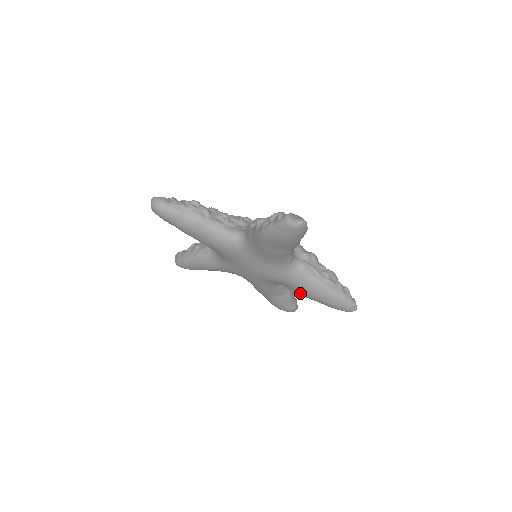
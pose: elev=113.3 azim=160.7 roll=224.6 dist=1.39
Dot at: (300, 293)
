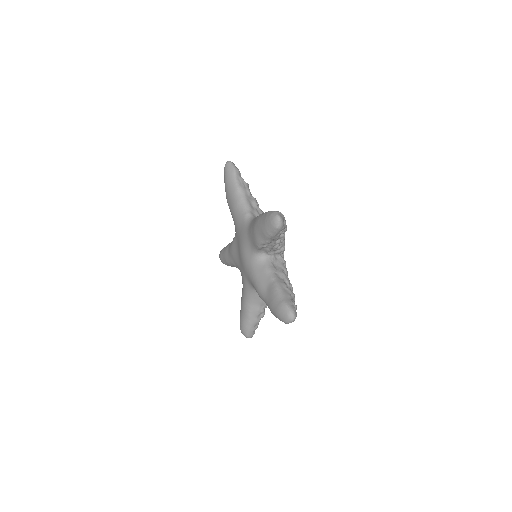
Dot at: (254, 240)
